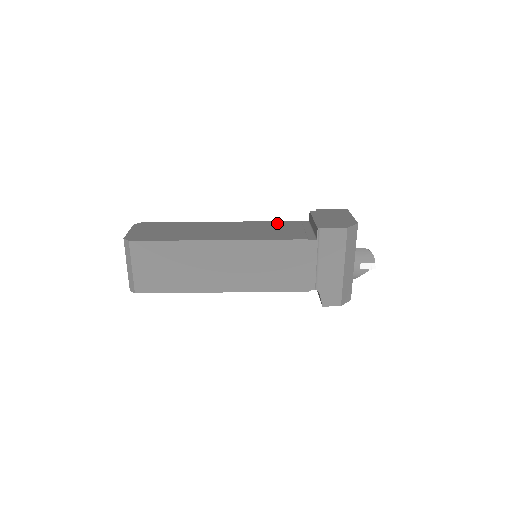
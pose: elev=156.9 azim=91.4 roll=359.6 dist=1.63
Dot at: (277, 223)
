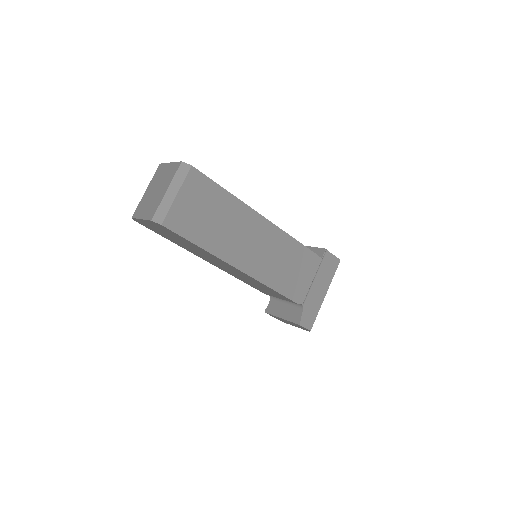
Dot at: occluded
